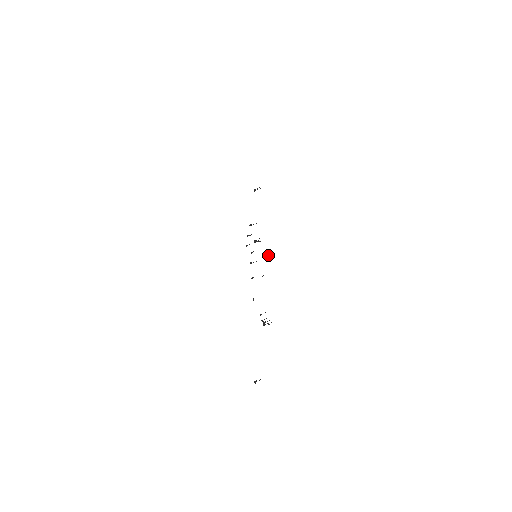
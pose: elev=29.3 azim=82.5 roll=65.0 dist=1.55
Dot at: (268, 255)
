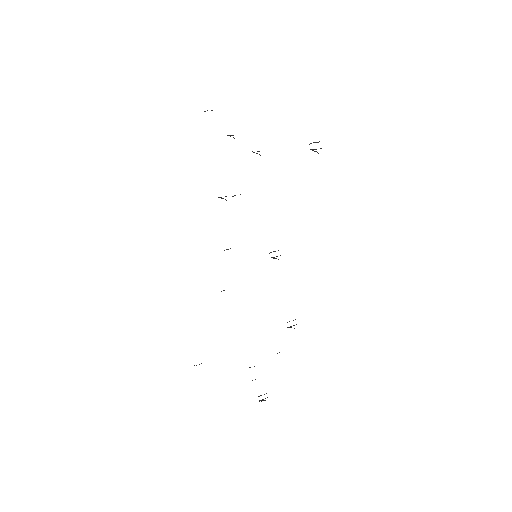
Dot at: occluded
